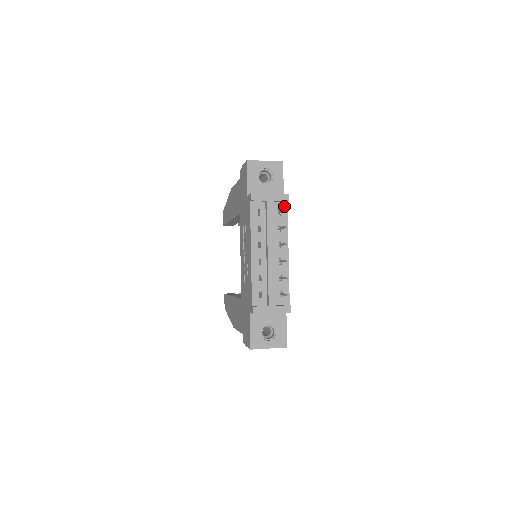
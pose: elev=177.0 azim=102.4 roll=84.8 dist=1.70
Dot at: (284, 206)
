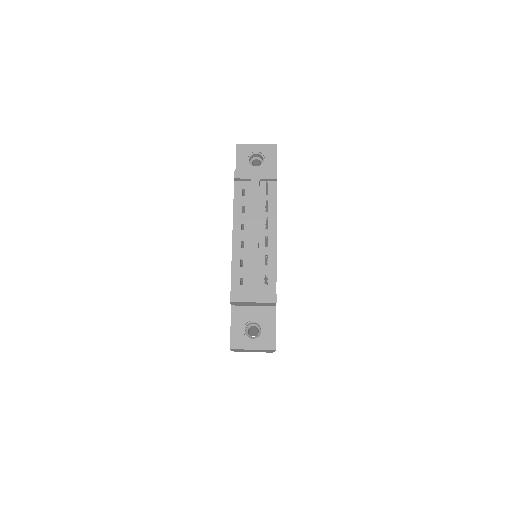
Dot at: (273, 186)
